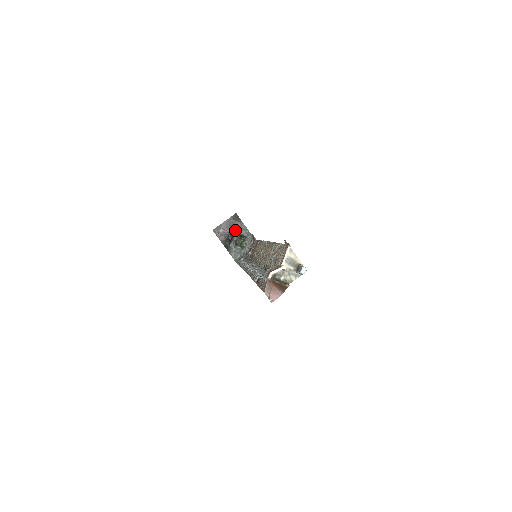
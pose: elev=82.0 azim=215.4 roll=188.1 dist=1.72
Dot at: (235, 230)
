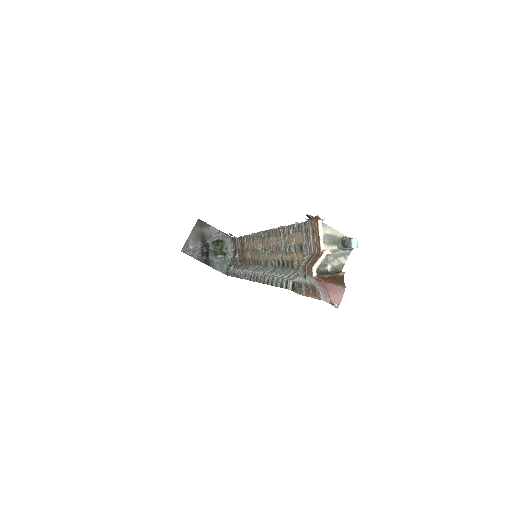
Dot at: (206, 239)
